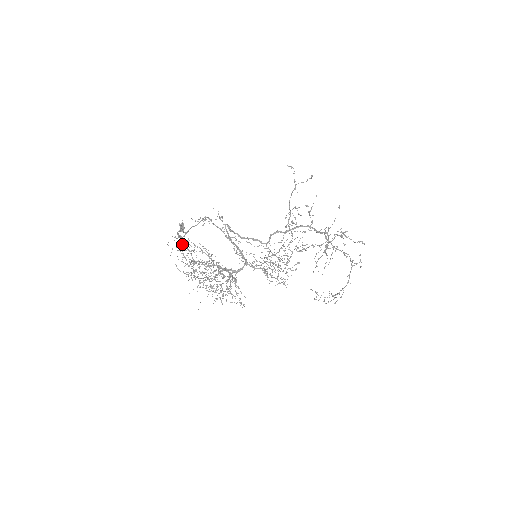
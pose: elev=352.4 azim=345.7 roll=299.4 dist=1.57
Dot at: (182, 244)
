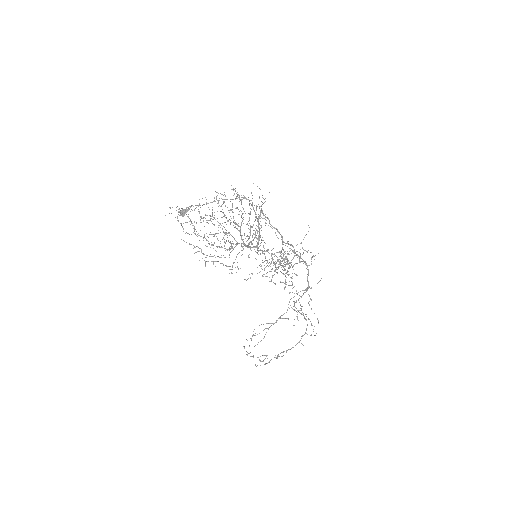
Dot at: occluded
